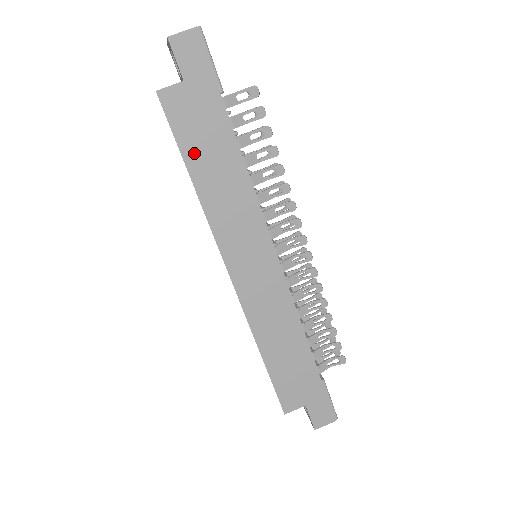
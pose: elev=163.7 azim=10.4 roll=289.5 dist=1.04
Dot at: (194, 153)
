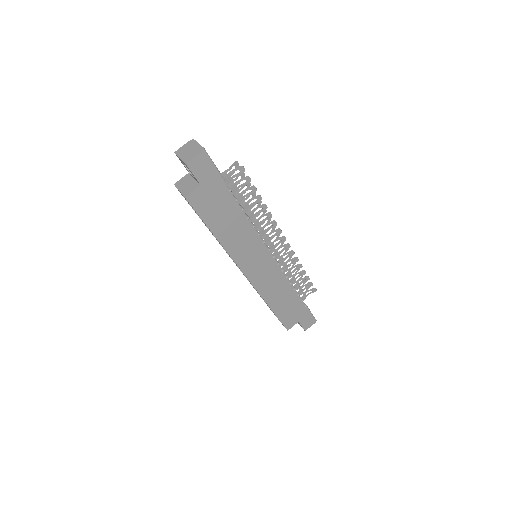
Dot at: (214, 222)
